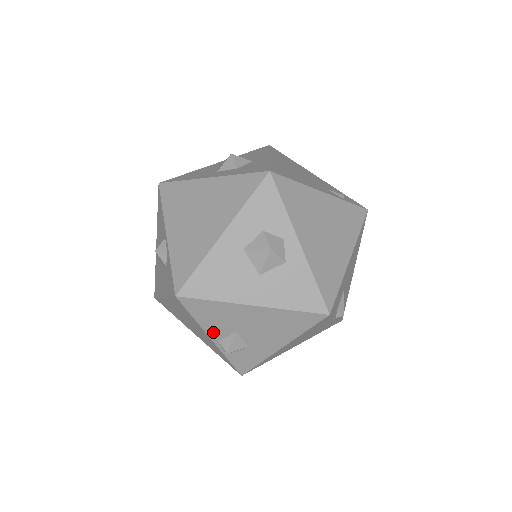
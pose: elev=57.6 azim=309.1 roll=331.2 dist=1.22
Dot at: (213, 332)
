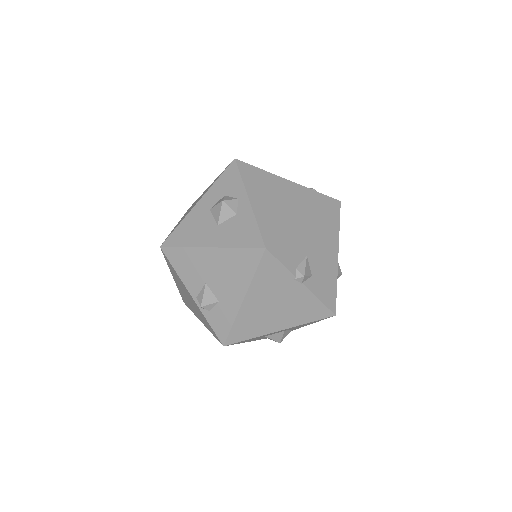
Dot at: (191, 286)
